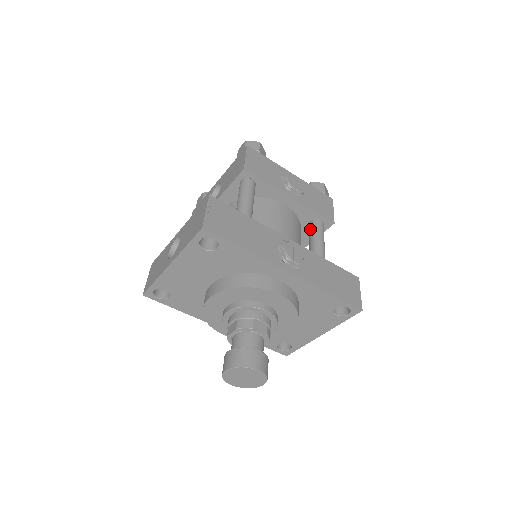
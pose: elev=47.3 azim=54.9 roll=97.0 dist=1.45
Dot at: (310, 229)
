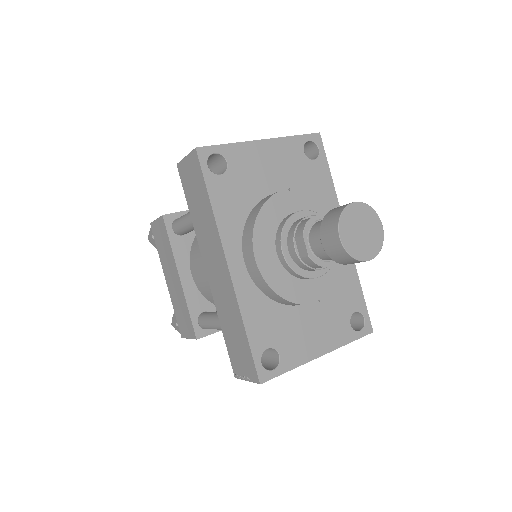
Dot at: occluded
